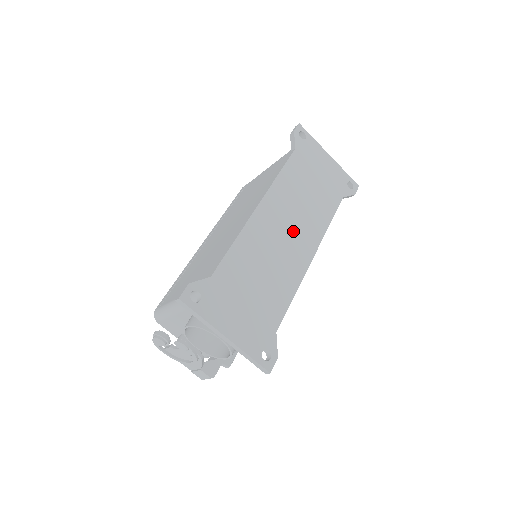
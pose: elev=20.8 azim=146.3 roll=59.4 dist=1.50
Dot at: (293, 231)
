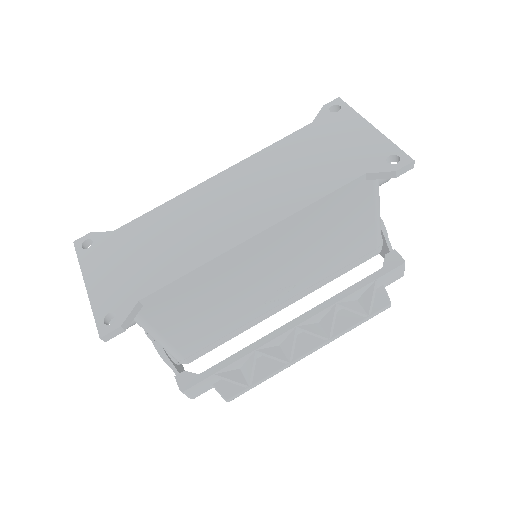
Dot at: (243, 205)
